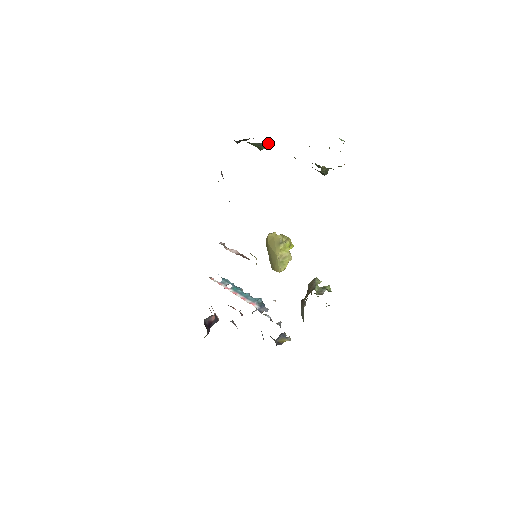
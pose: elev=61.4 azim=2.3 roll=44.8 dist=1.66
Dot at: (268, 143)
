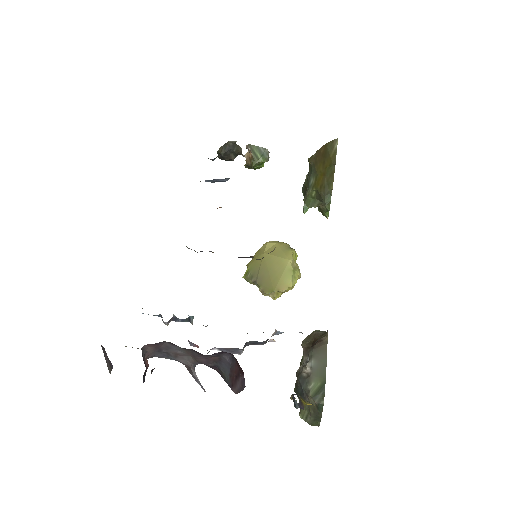
Dot at: (268, 157)
